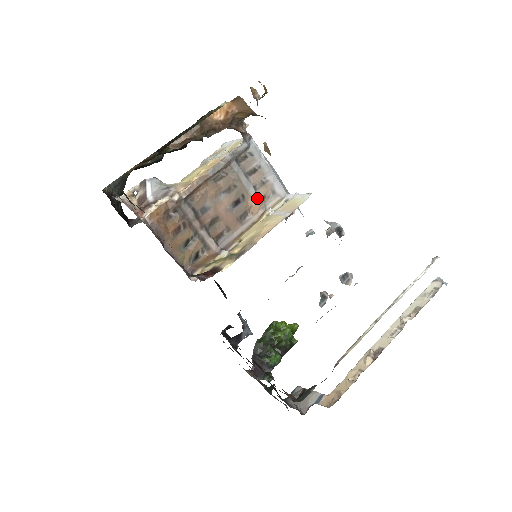
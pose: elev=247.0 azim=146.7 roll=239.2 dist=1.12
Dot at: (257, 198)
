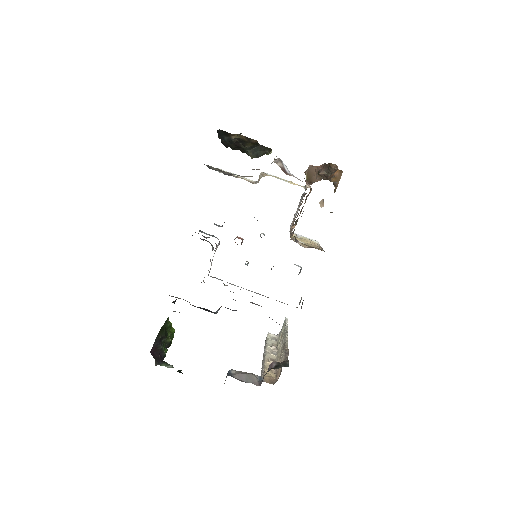
Dot at: occluded
